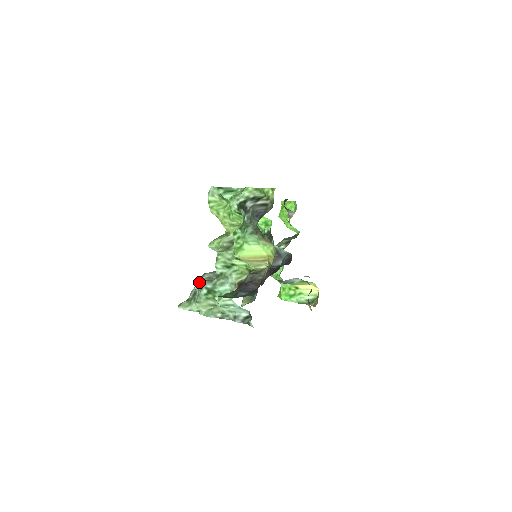
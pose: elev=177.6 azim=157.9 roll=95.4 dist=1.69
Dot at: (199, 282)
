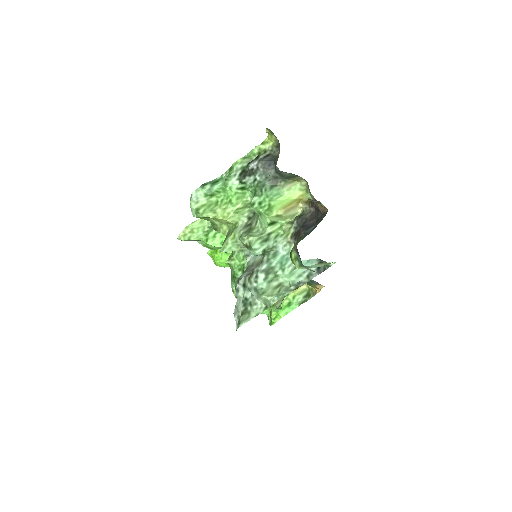
Dot at: (241, 286)
